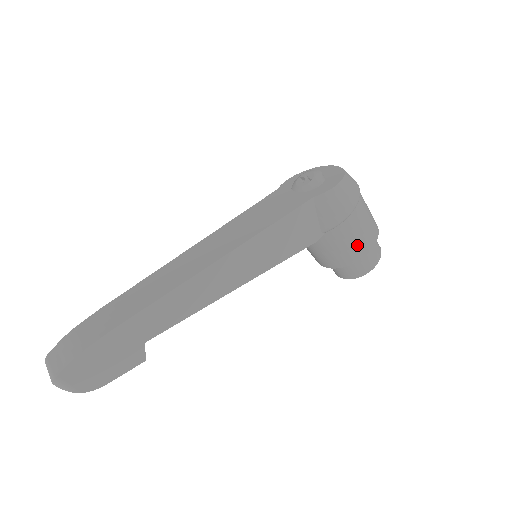
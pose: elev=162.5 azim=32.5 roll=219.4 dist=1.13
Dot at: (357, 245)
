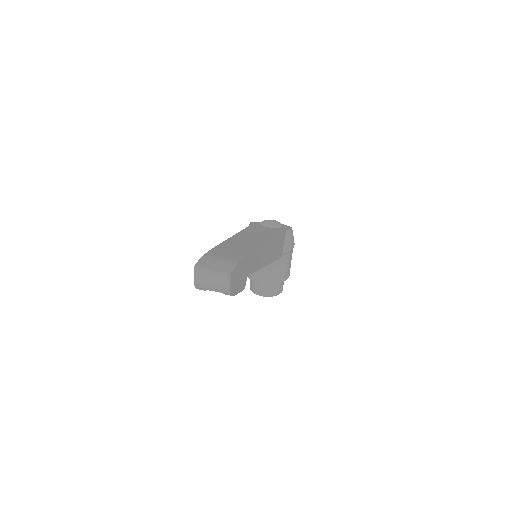
Dot at: (288, 270)
